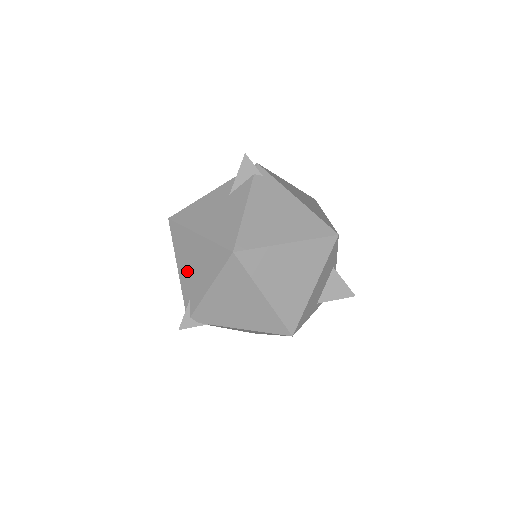
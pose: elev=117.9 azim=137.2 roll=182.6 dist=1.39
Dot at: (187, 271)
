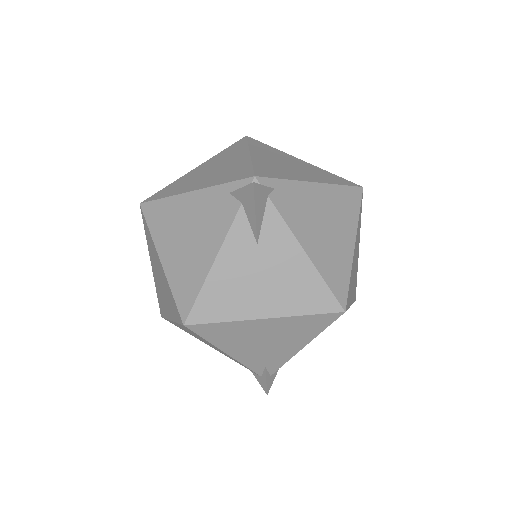
Dot at: (252, 351)
